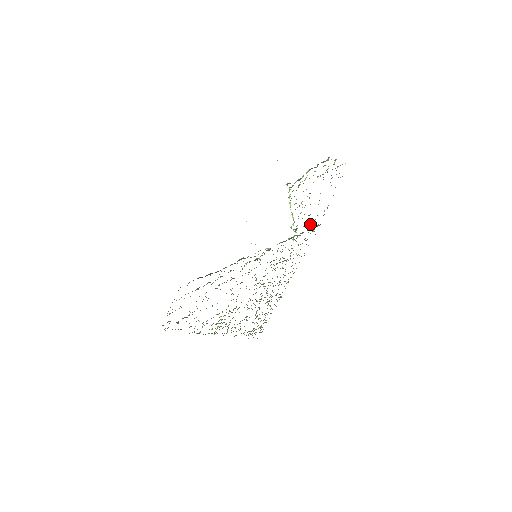
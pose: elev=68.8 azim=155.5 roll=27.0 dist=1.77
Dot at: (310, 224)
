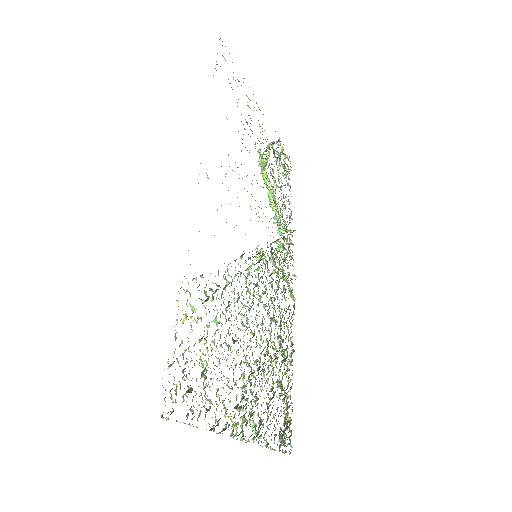
Dot at: occluded
